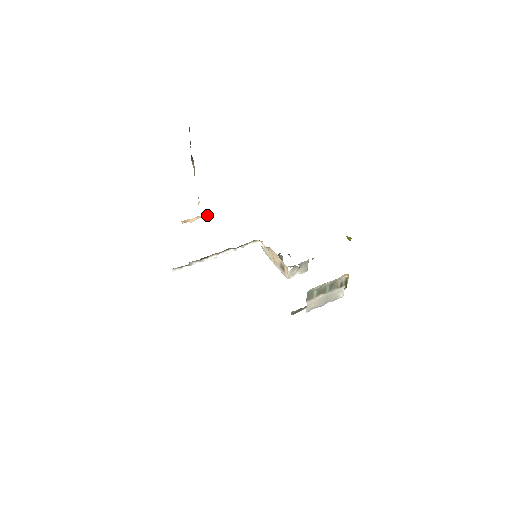
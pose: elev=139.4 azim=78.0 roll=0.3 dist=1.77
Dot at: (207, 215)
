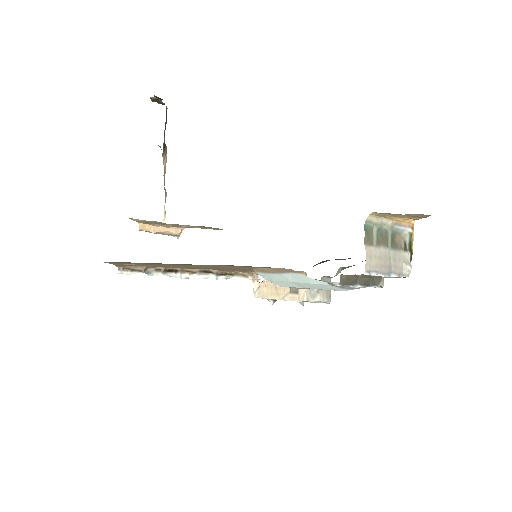
Dot at: (175, 231)
